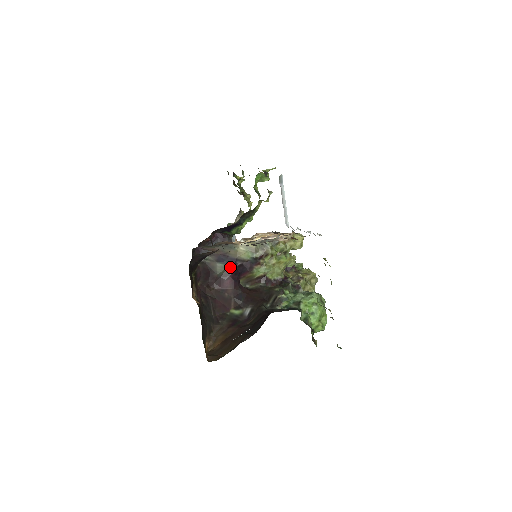
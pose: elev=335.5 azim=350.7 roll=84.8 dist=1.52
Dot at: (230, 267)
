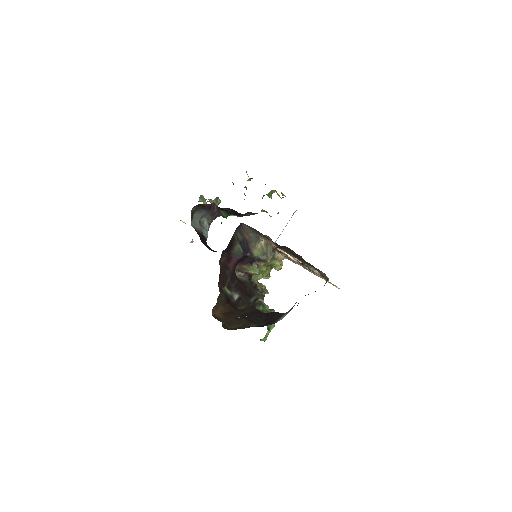
Dot at: (242, 253)
